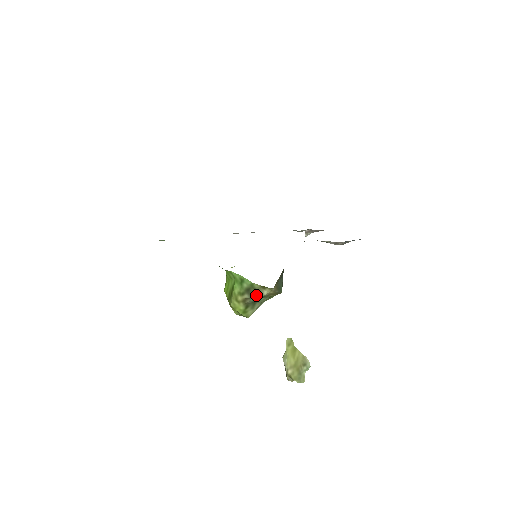
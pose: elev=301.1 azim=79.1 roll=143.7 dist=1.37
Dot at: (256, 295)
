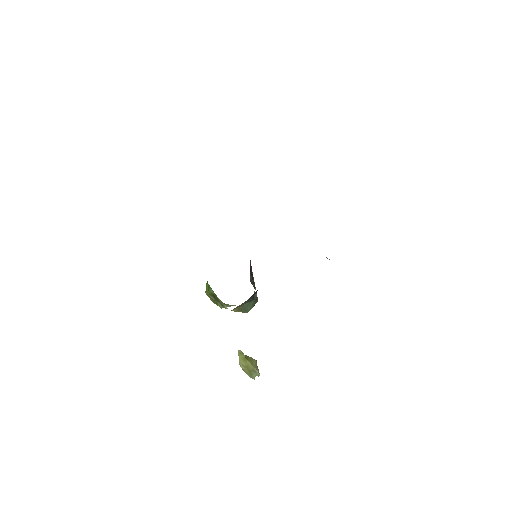
Dot at: (220, 303)
